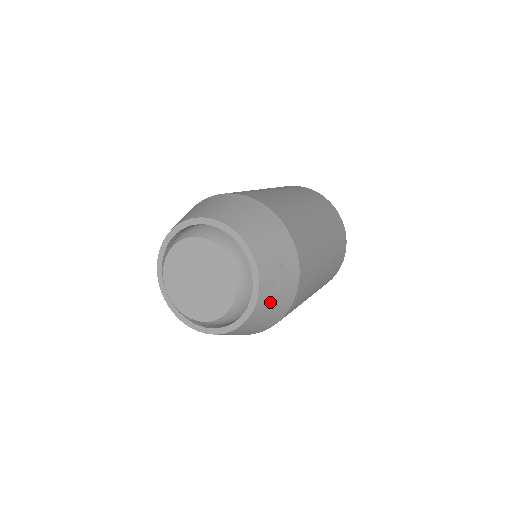
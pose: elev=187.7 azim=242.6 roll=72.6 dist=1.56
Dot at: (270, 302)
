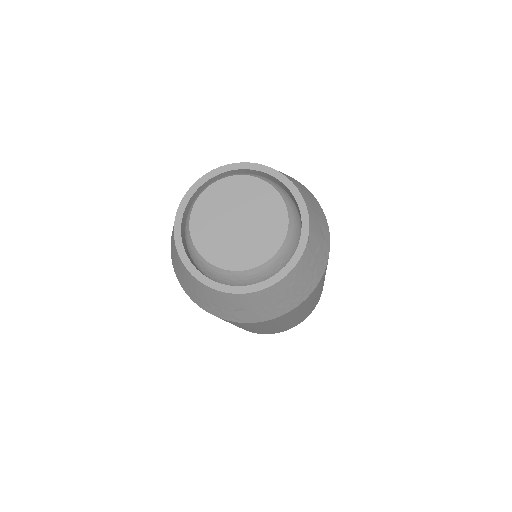
Dot at: (309, 264)
